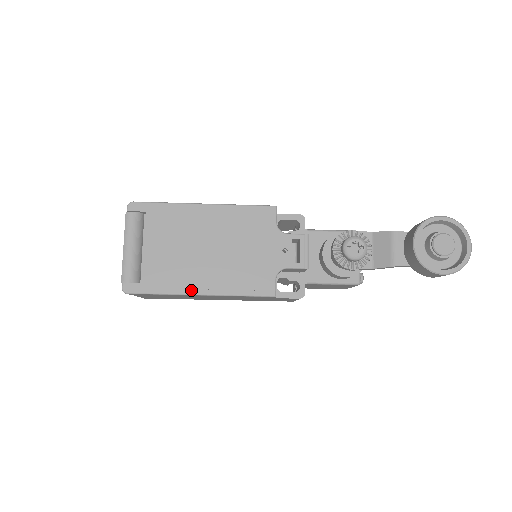
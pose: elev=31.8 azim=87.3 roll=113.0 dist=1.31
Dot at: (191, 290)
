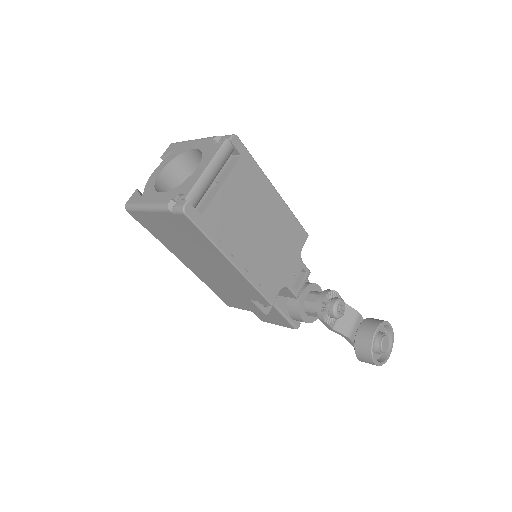
Dot at: (230, 254)
